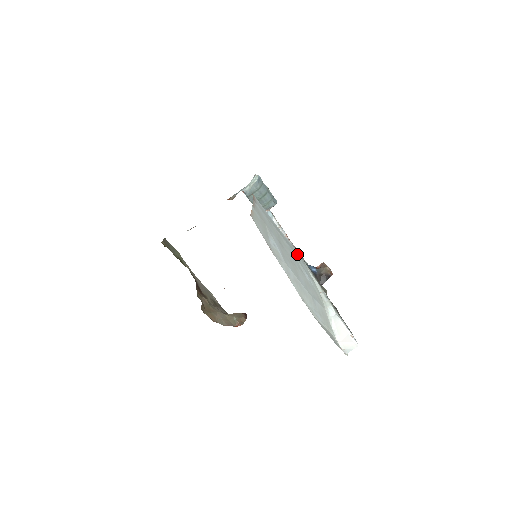
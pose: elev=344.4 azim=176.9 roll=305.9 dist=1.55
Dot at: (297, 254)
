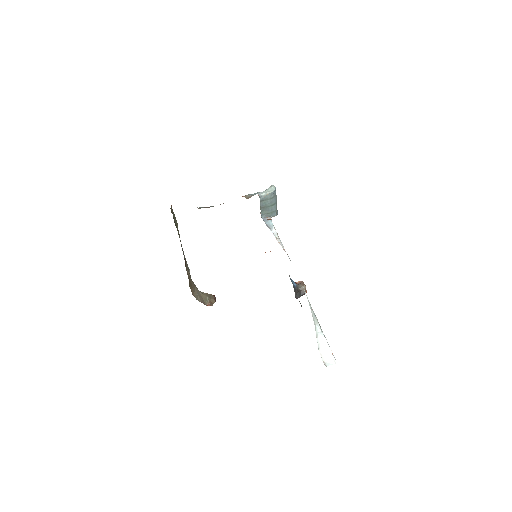
Dot at: occluded
